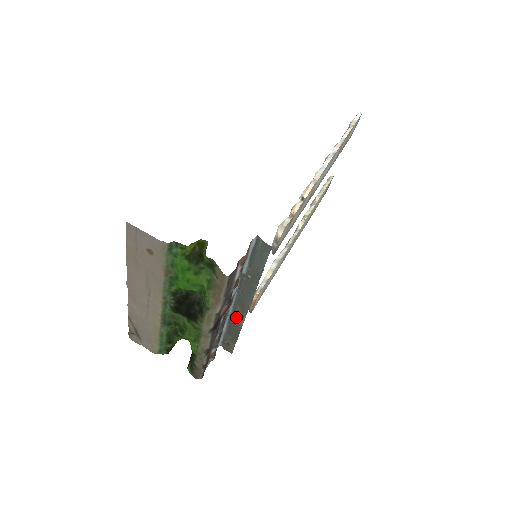
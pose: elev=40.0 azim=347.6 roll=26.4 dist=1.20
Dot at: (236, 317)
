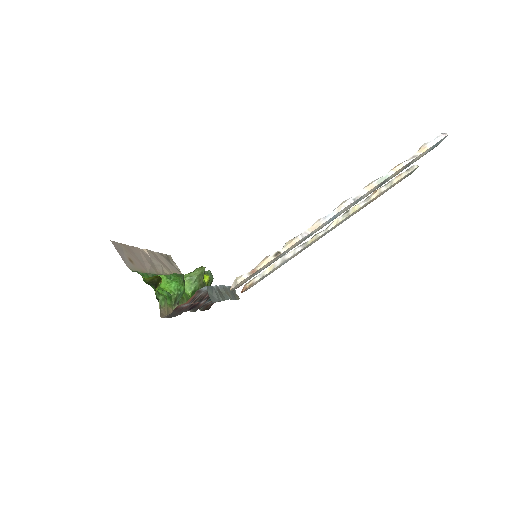
Dot at: (229, 293)
